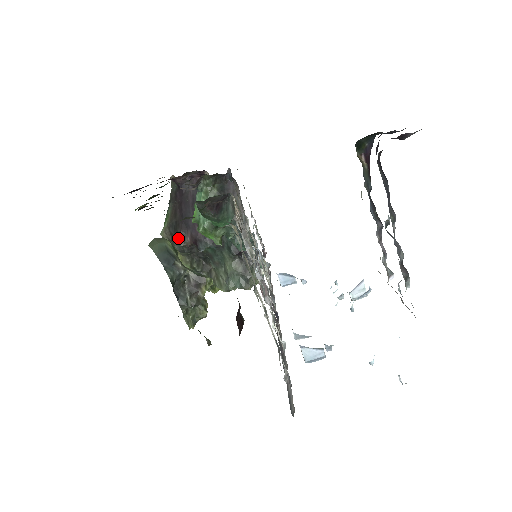
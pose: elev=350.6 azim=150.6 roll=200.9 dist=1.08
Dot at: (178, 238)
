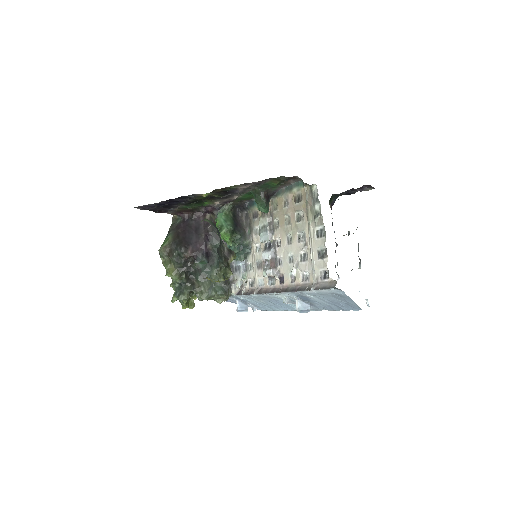
Dot at: (181, 250)
